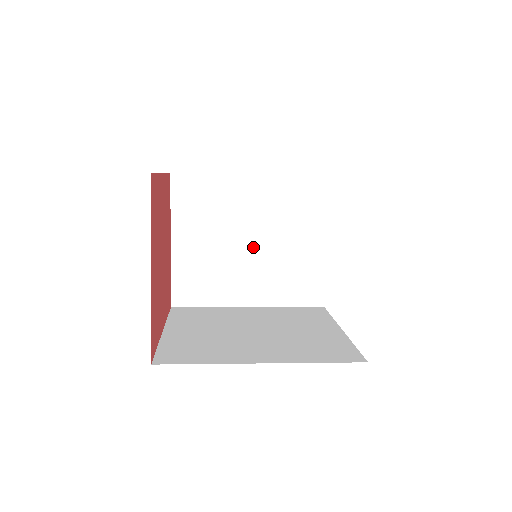
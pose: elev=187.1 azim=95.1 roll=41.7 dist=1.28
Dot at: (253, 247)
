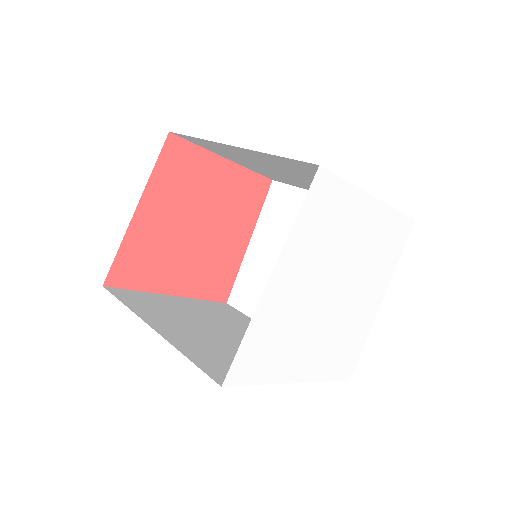
Dot at: occluded
